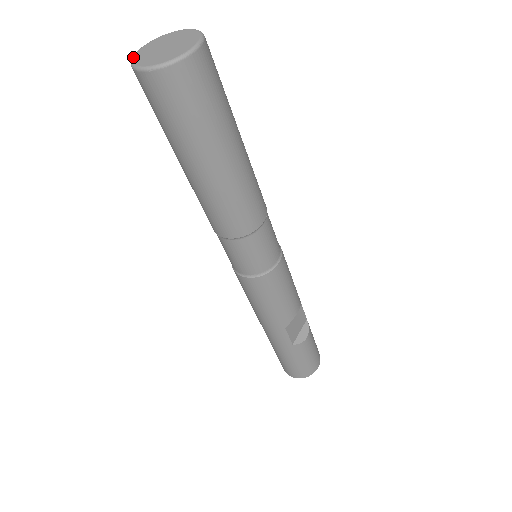
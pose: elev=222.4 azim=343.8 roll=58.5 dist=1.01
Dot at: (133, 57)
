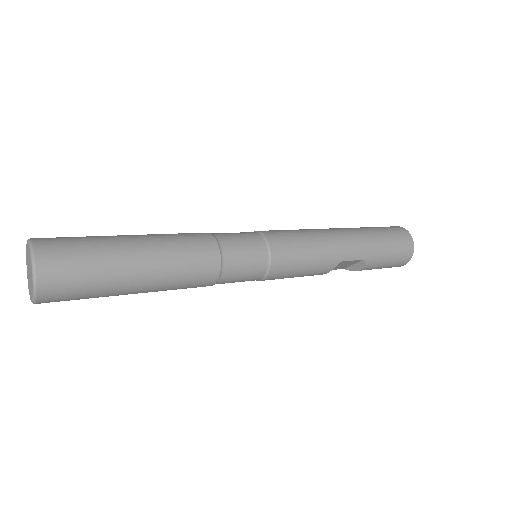
Dot at: (26, 253)
